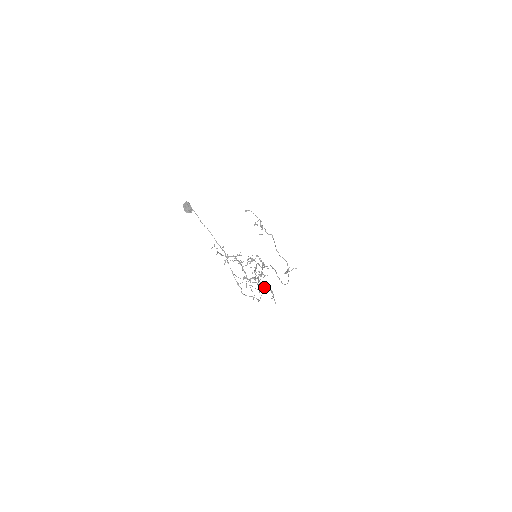
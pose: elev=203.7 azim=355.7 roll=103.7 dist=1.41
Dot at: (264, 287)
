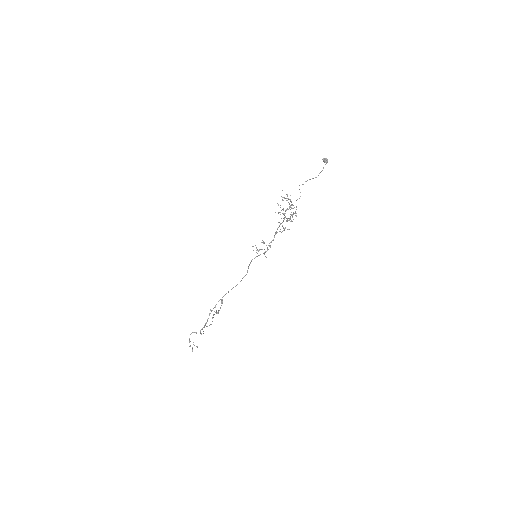
Dot at: occluded
